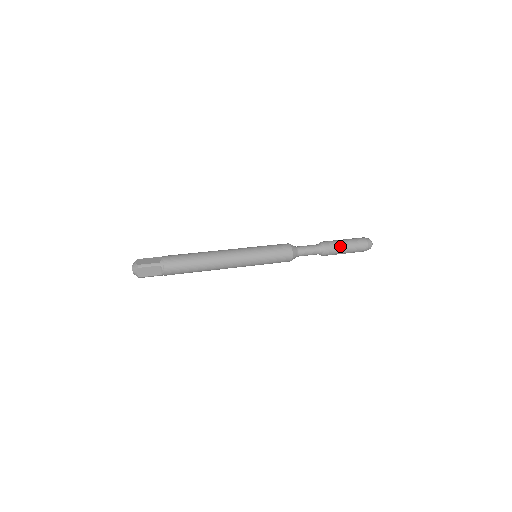
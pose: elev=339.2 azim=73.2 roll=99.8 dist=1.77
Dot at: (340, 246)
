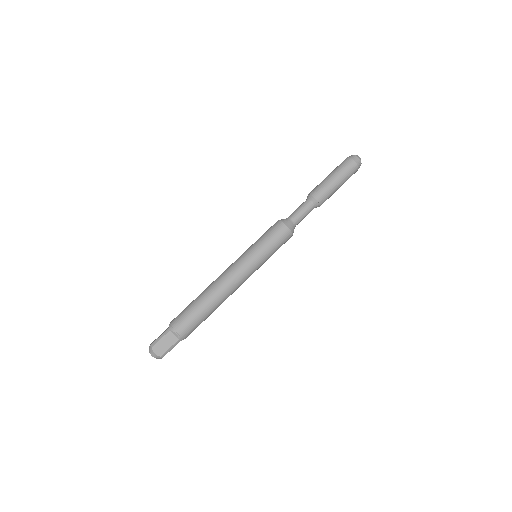
Dot at: (334, 192)
